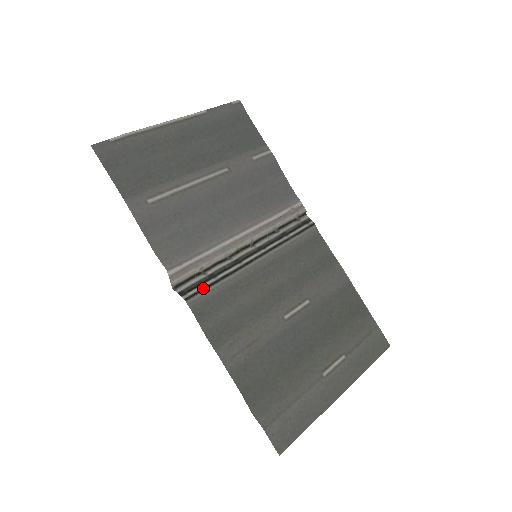
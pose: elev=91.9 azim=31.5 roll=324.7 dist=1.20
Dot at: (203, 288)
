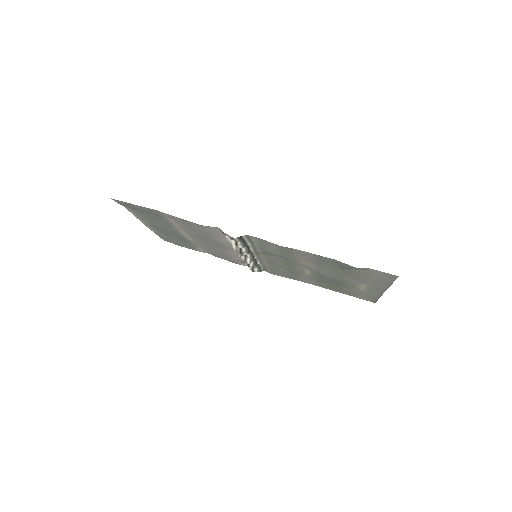
Dot at: (249, 240)
